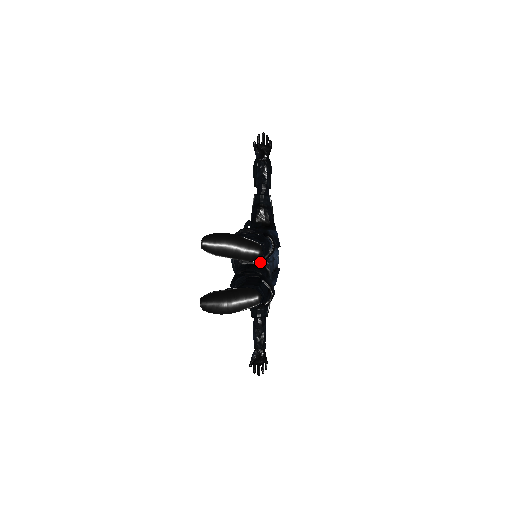
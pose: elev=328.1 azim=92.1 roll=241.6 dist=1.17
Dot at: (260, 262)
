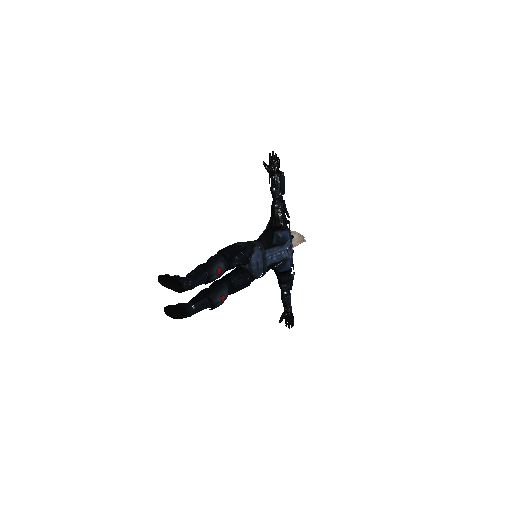
Dot at: (245, 266)
